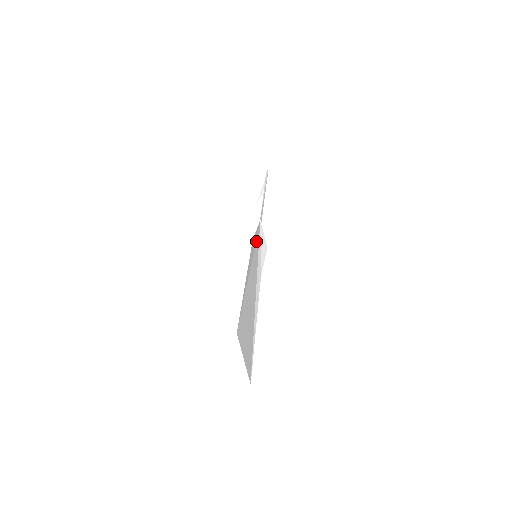
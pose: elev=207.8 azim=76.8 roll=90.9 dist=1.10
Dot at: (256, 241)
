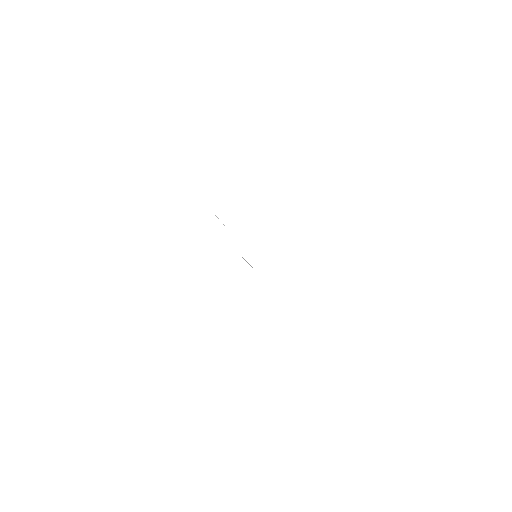
Dot at: occluded
